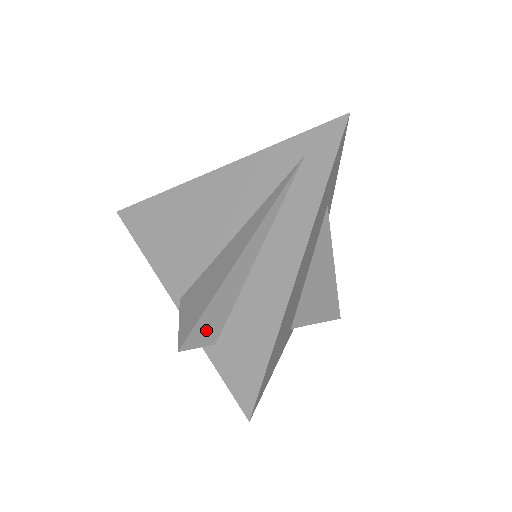
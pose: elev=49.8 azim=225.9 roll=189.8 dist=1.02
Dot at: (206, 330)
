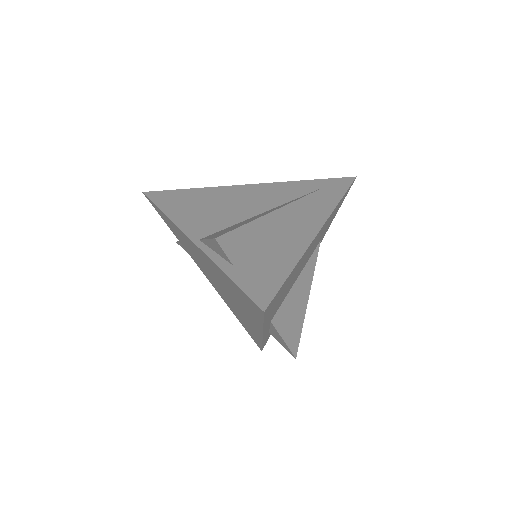
Dot at: (235, 244)
